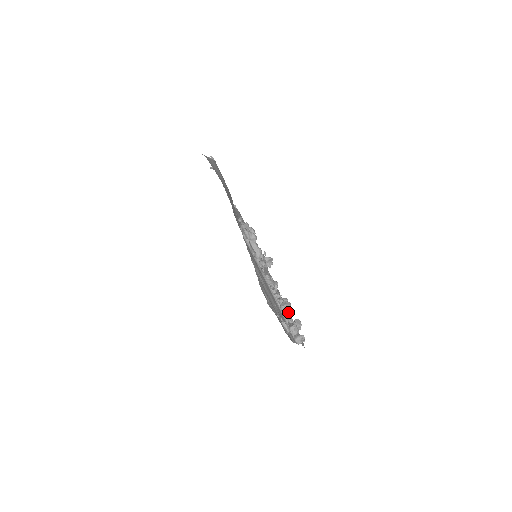
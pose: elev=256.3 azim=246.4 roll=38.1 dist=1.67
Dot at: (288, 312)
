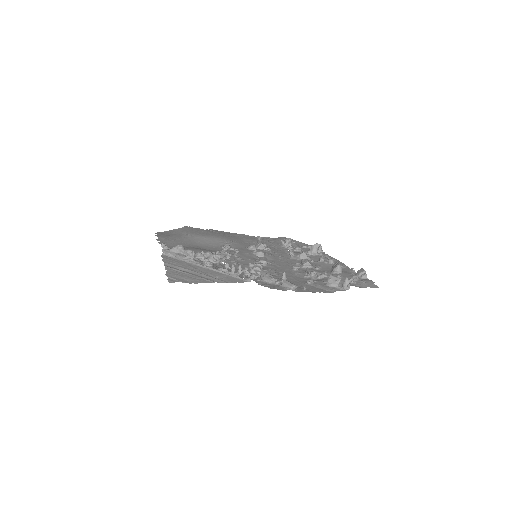
Dot at: (351, 271)
